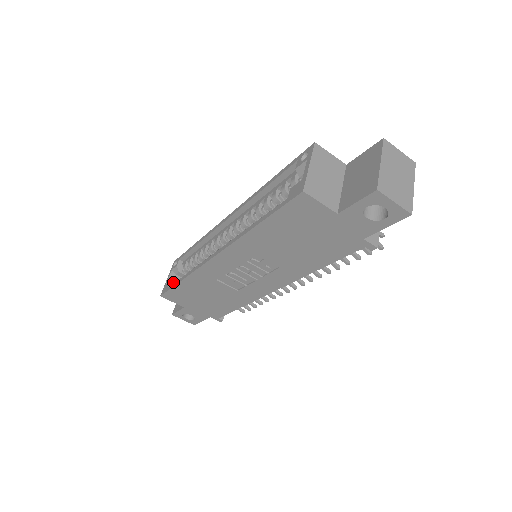
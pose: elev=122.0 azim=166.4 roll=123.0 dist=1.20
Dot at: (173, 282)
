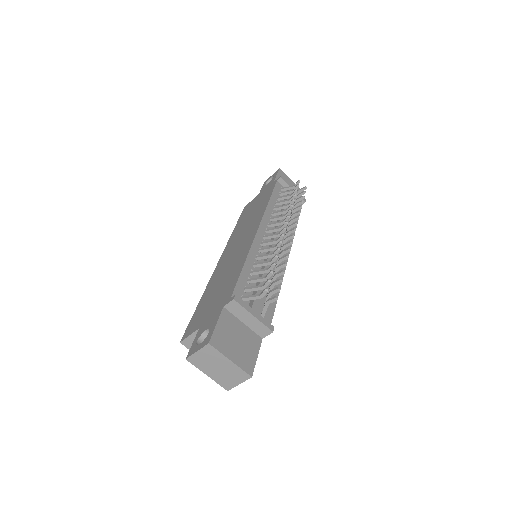
Dot at: occluded
